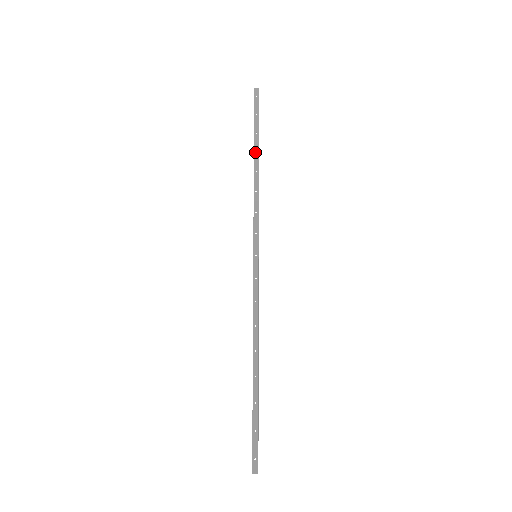
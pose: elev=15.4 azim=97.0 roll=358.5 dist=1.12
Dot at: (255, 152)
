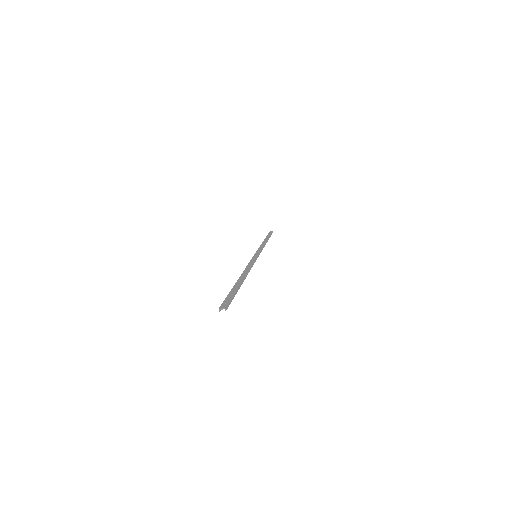
Dot at: (265, 239)
